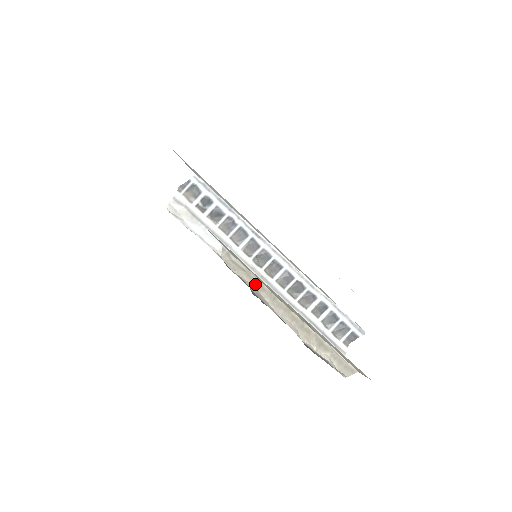
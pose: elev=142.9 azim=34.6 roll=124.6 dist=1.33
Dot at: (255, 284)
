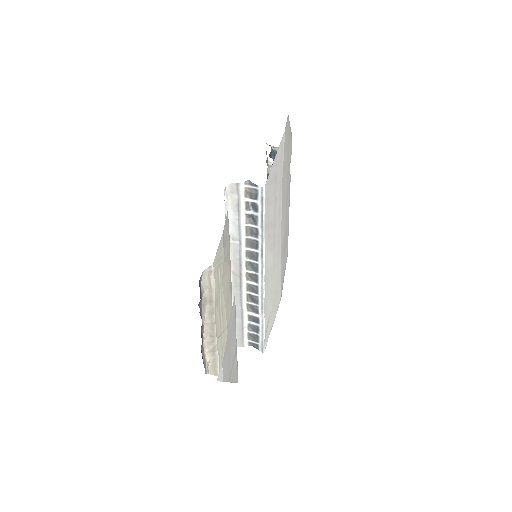
Dot at: (209, 298)
